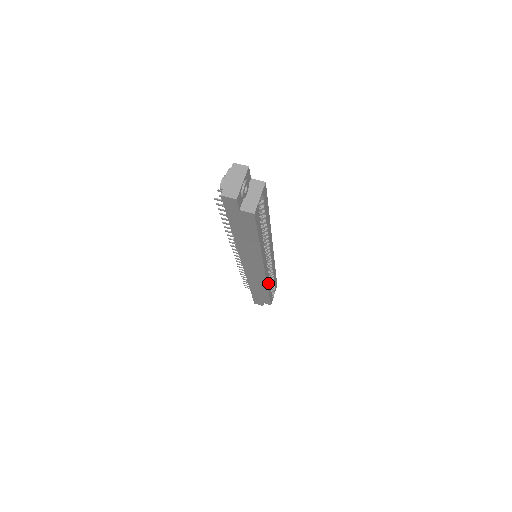
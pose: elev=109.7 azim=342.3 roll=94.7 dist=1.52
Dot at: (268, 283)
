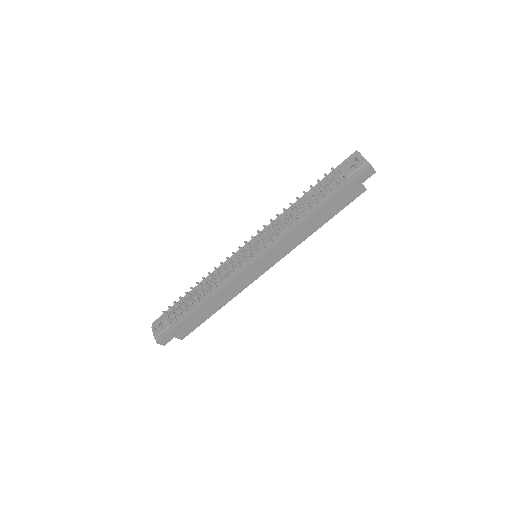
Dot at: (233, 294)
